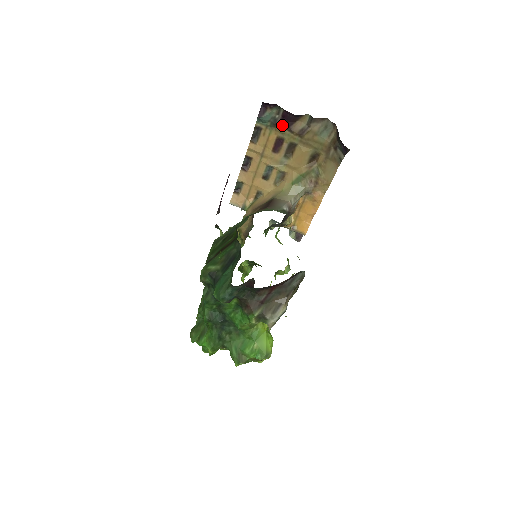
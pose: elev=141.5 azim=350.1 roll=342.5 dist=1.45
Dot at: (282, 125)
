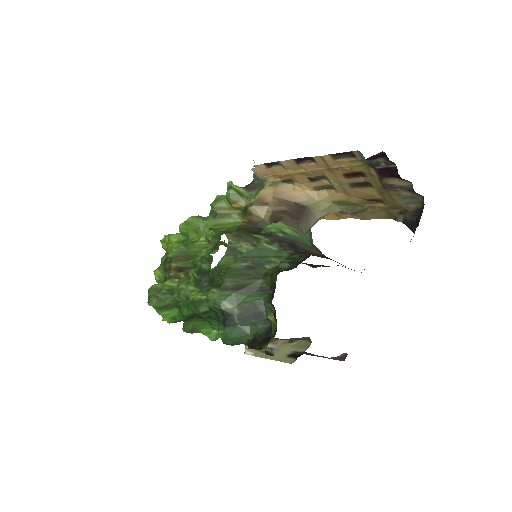
Dot at: (379, 171)
